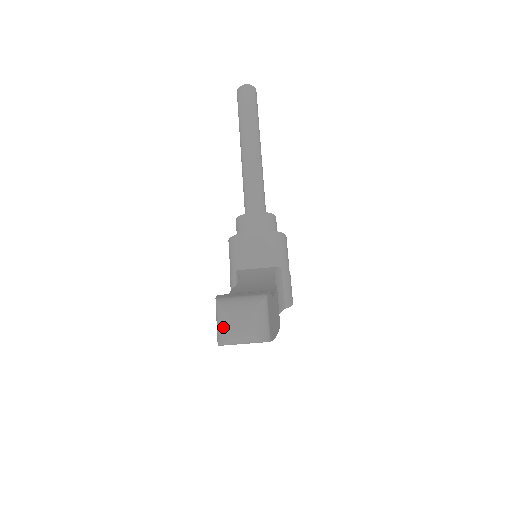
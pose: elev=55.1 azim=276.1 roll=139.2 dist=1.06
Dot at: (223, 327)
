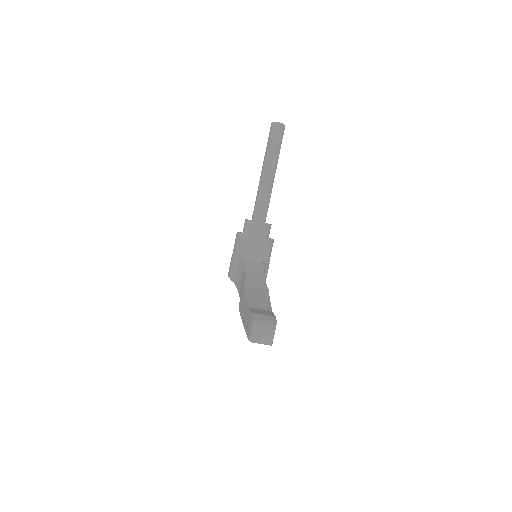
Dot at: (255, 336)
